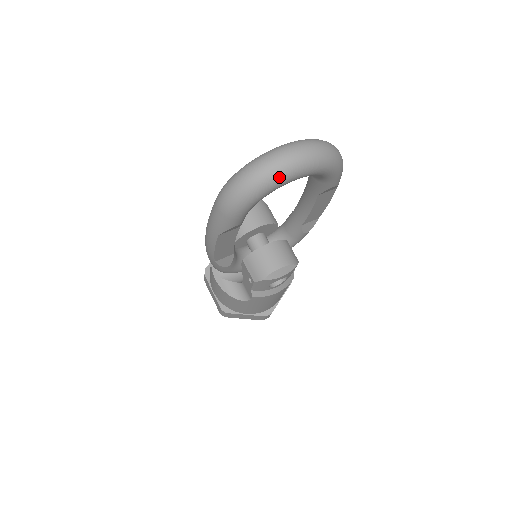
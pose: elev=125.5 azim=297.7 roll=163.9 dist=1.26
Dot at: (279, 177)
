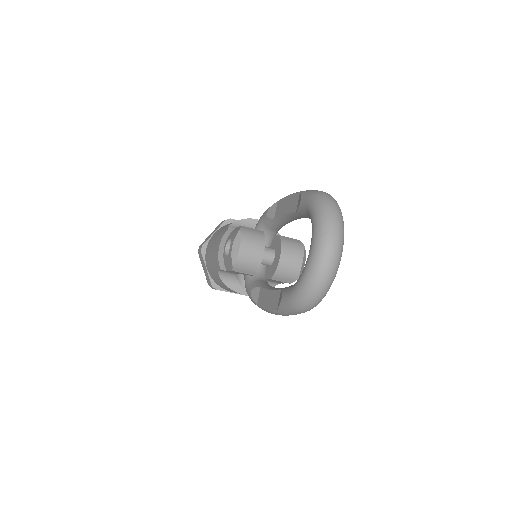
Dot at: (337, 270)
